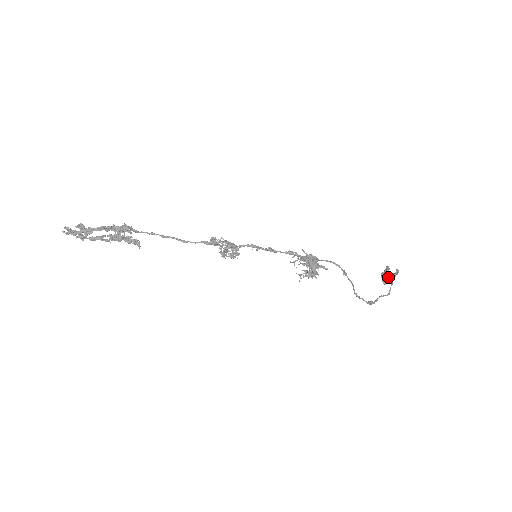
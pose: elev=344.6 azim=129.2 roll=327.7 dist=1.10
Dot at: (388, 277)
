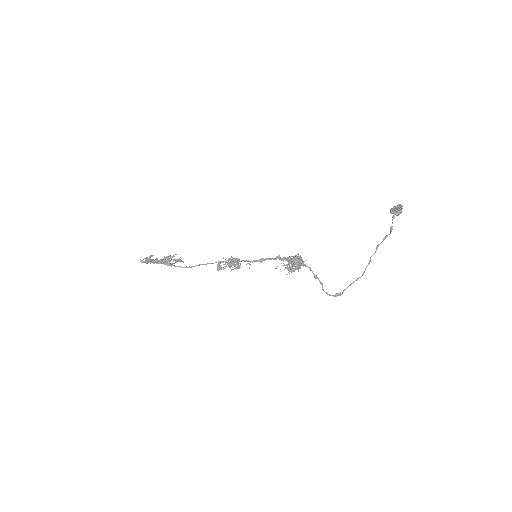
Dot at: (396, 215)
